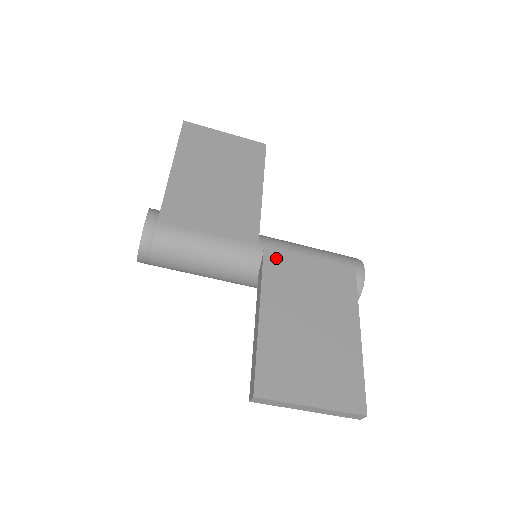
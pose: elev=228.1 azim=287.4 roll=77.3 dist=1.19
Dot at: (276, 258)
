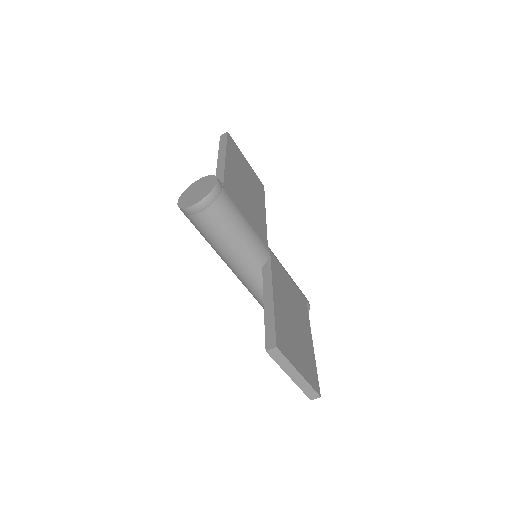
Dot at: (276, 264)
